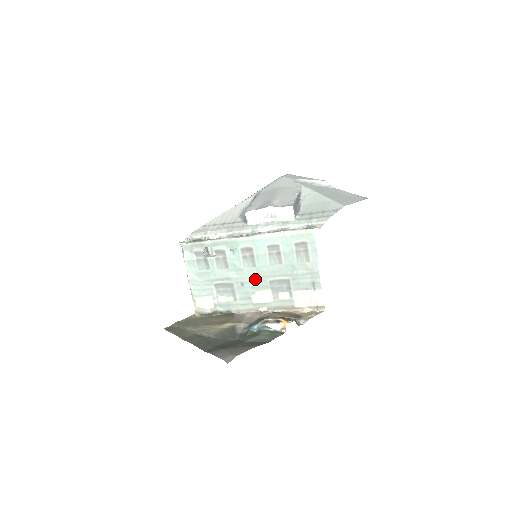
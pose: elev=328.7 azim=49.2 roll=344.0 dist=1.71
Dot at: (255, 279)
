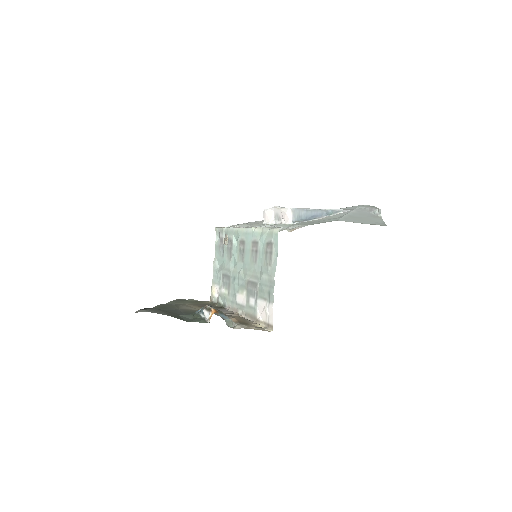
Dot at: (241, 276)
